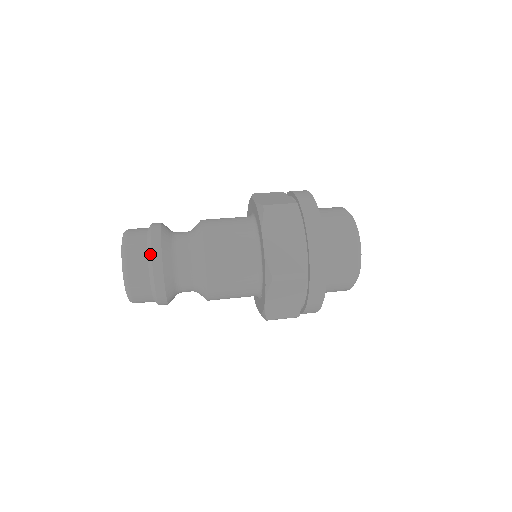
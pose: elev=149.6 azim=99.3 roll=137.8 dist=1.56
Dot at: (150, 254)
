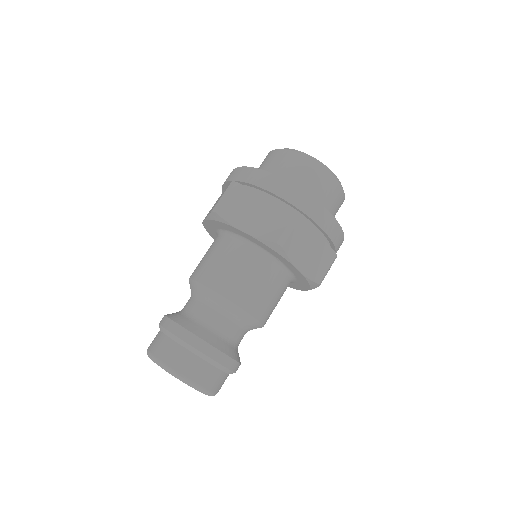
Dot at: (220, 366)
